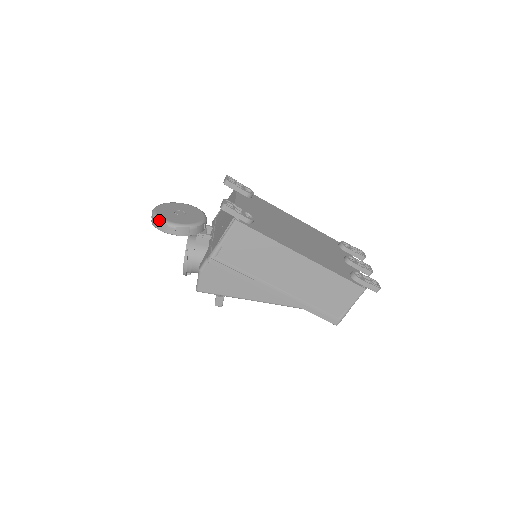
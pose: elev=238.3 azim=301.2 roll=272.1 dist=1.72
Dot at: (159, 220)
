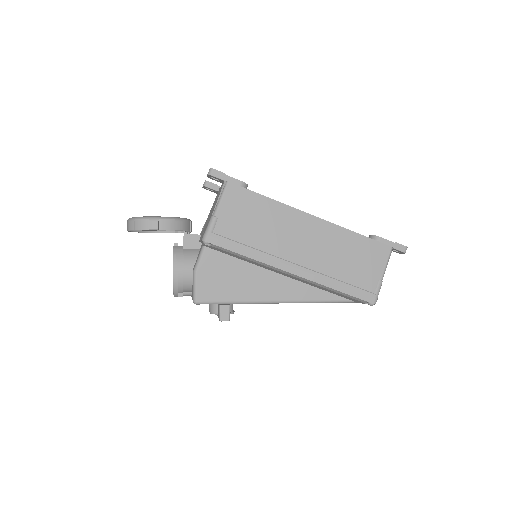
Dot at: (137, 218)
